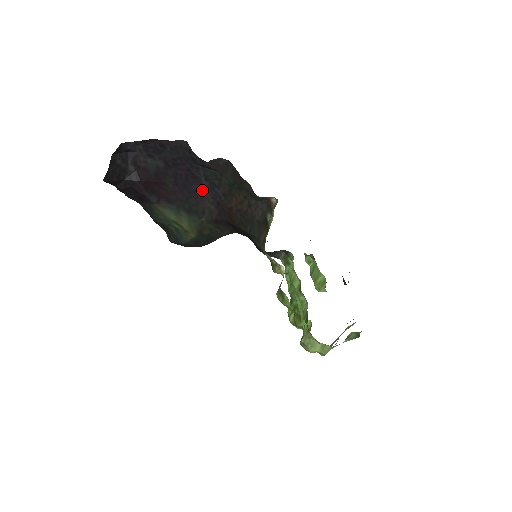
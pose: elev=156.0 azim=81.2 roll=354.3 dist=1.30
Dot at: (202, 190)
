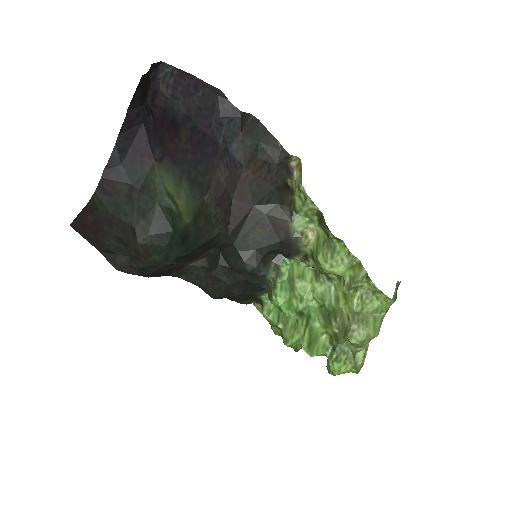
Dot at: (216, 155)
